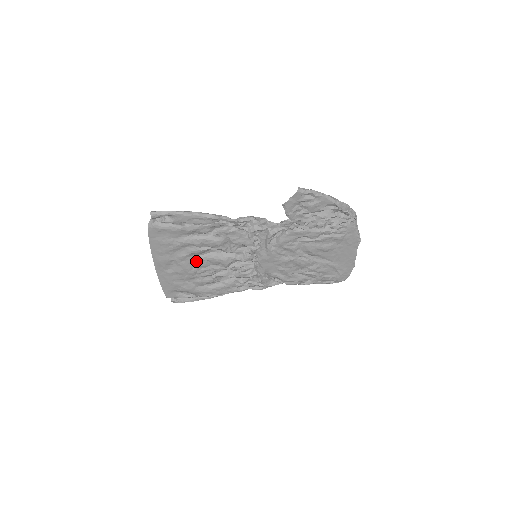
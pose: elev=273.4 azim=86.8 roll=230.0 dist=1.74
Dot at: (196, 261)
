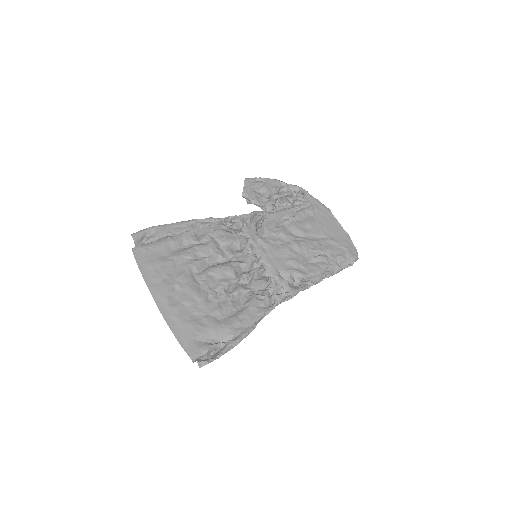
Dot at: (199, 280)
